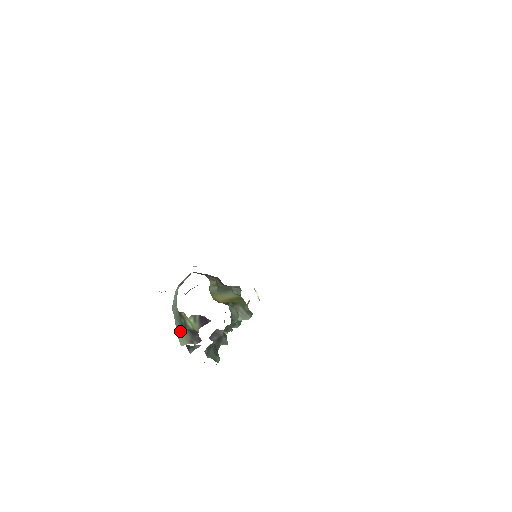
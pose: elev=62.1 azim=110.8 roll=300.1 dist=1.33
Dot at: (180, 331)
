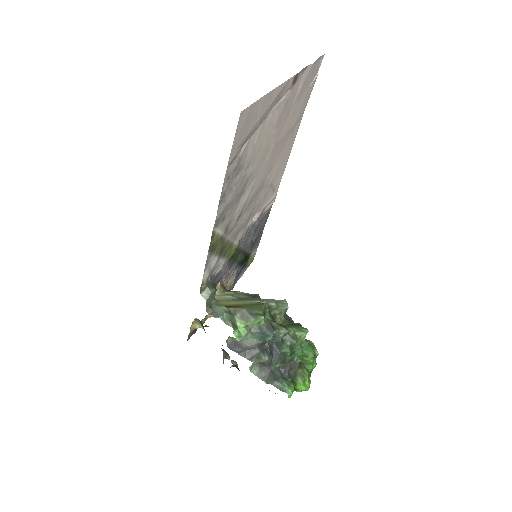
Dot at: occluded
